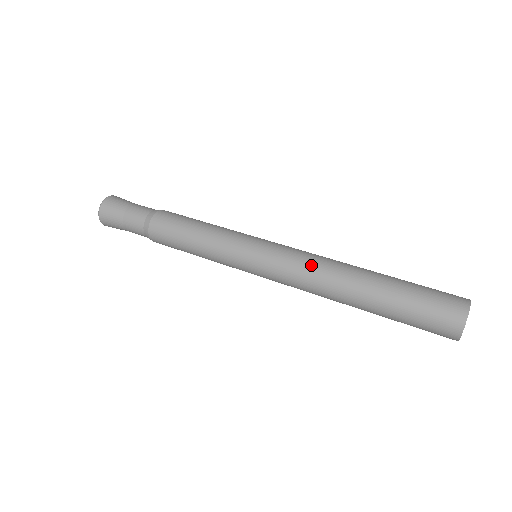
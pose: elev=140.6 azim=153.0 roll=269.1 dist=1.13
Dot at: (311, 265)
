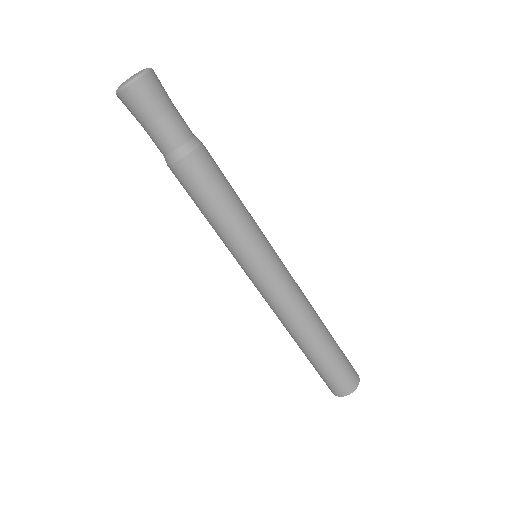
Dot at: (295, 305)
